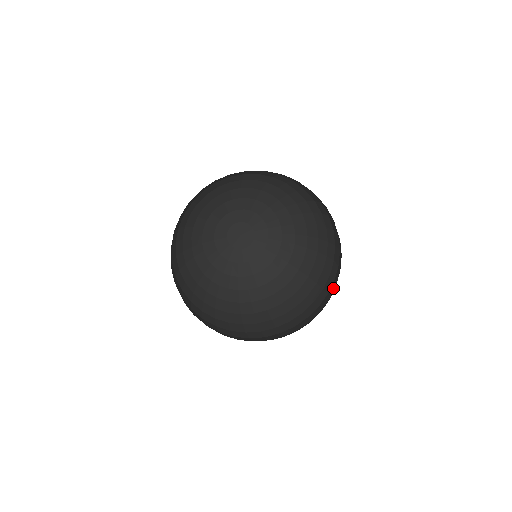
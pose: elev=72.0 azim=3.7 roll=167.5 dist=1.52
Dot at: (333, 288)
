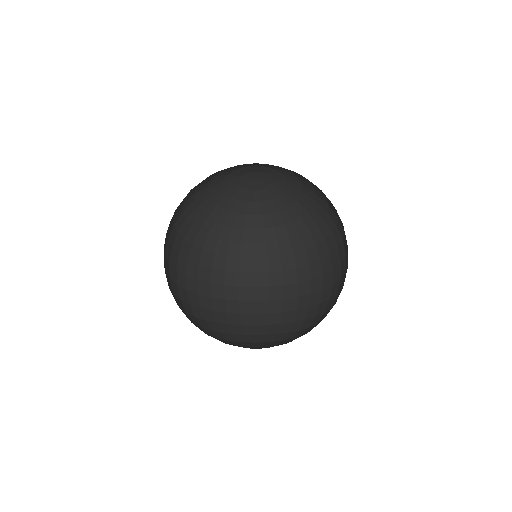
Dot at: occluded
